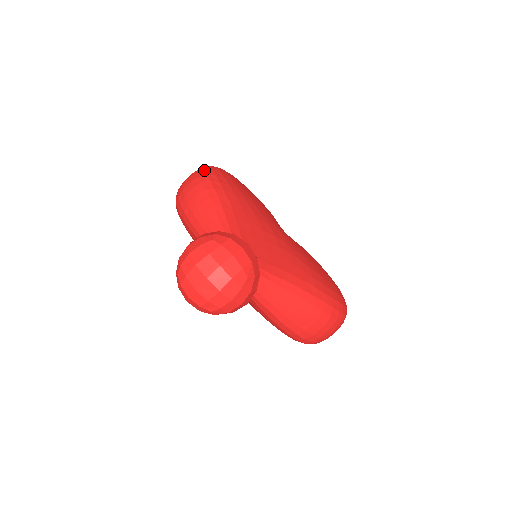
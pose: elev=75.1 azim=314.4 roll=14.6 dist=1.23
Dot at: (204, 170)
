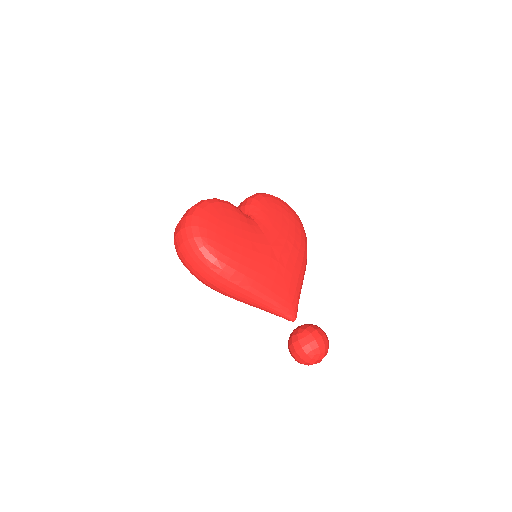
Dot at: (213, 264)
